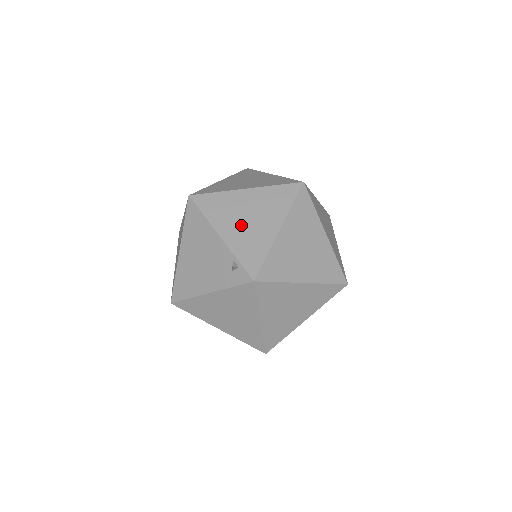
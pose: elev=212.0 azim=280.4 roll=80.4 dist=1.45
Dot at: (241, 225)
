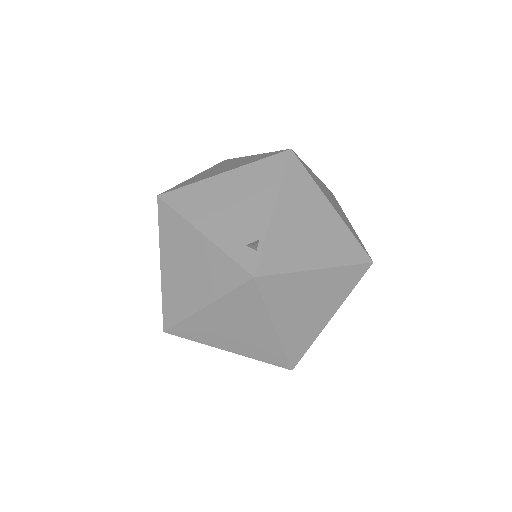
Dot at: (298, 225)
